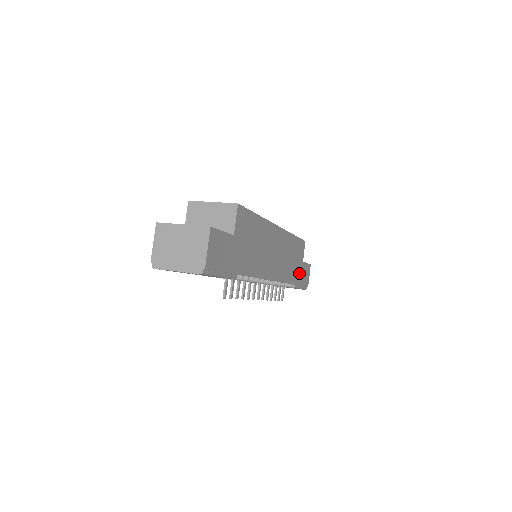
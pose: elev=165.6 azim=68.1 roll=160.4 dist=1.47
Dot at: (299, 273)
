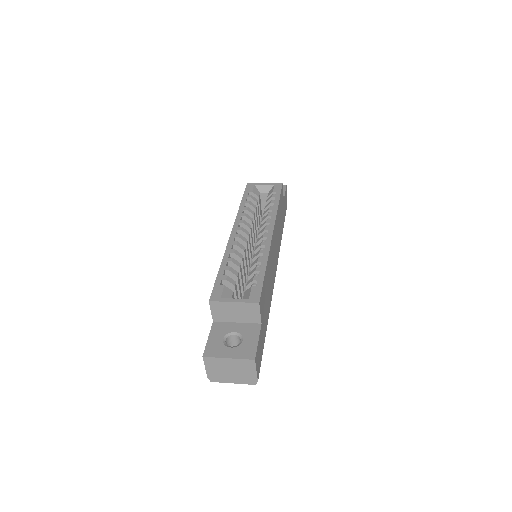
Dot at: (283, 215)
